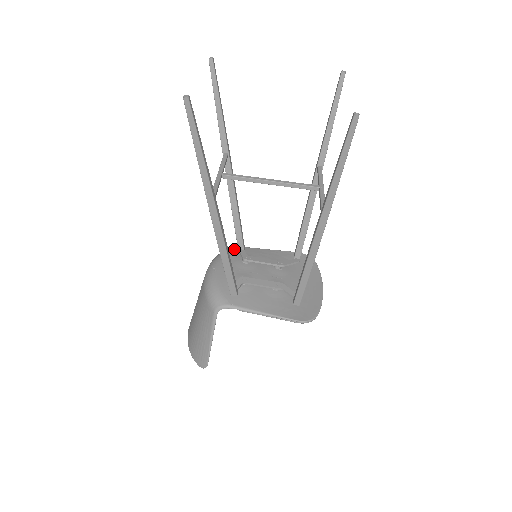
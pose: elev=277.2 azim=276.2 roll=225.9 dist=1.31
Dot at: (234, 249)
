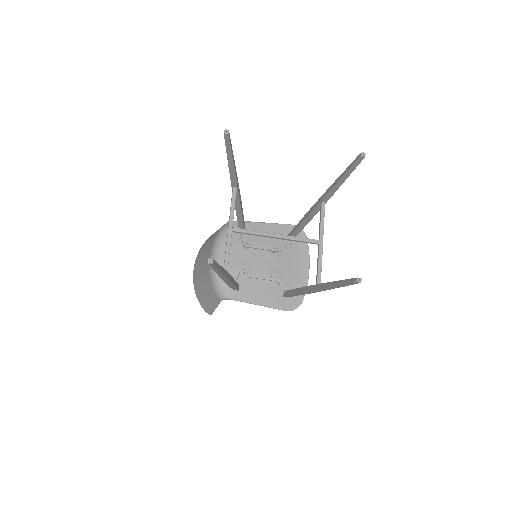
Dot at: (235, 227)
